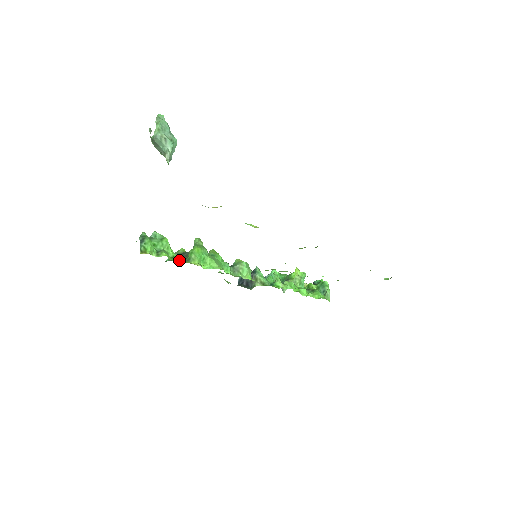
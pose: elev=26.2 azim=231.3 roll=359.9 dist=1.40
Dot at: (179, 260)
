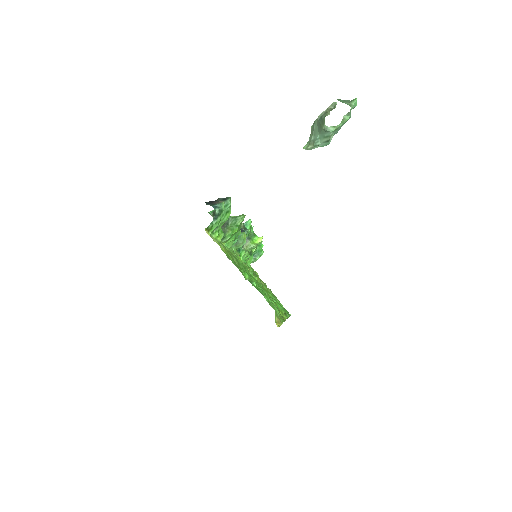
Dot at: (219, 239)
